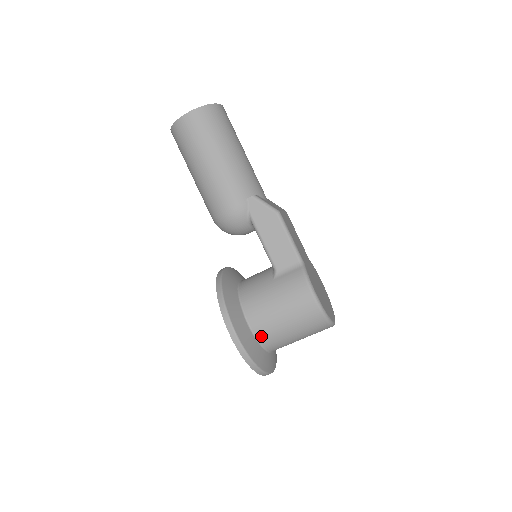
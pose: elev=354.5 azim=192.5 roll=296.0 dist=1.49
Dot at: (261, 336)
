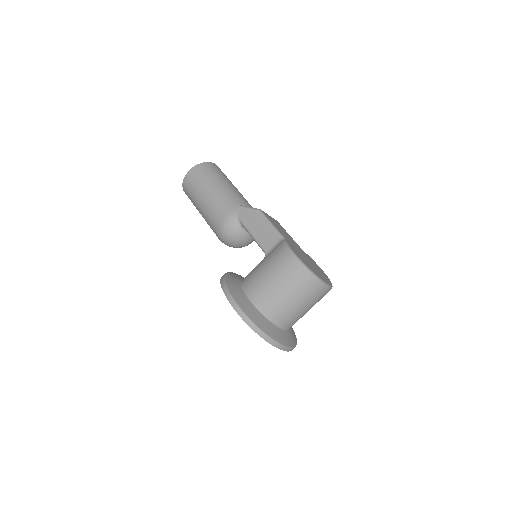
Dot at: (261, 305)
